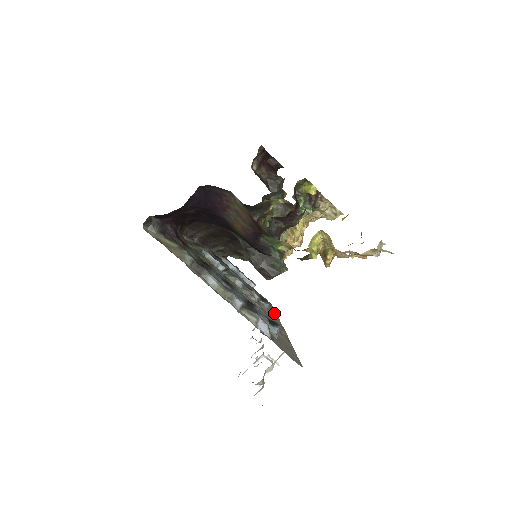
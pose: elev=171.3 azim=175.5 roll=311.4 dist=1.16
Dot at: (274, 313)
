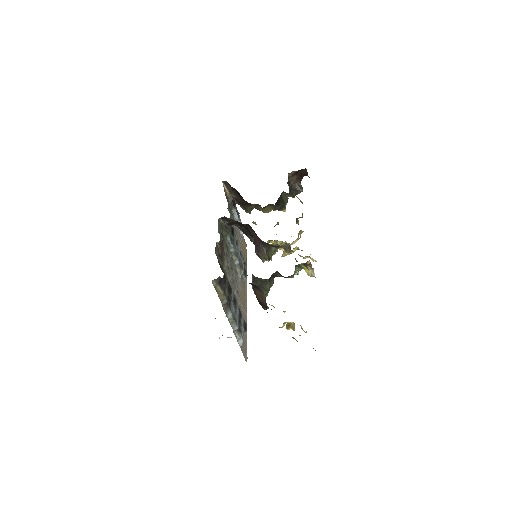
Dot at: occluded
